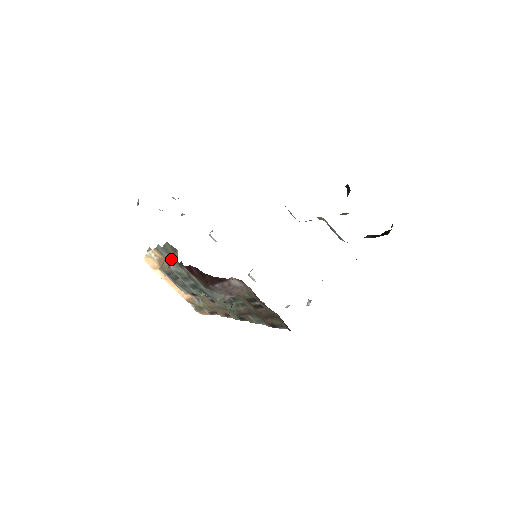
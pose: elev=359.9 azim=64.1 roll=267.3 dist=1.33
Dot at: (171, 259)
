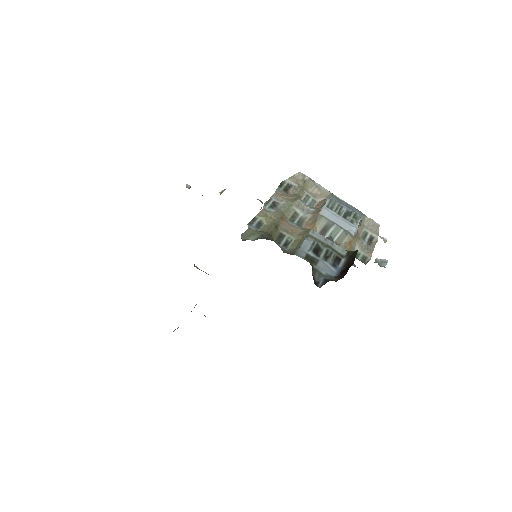
Dot at: occluded
